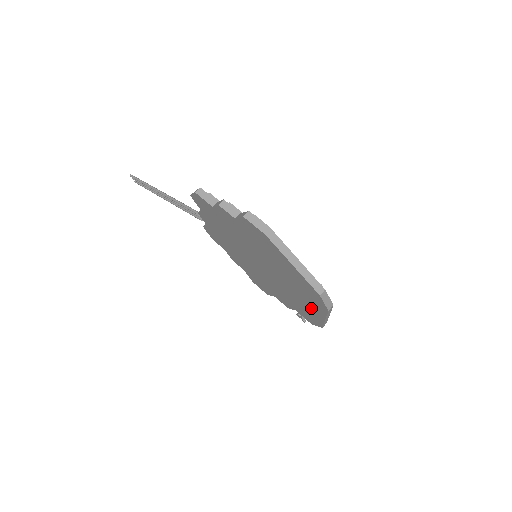
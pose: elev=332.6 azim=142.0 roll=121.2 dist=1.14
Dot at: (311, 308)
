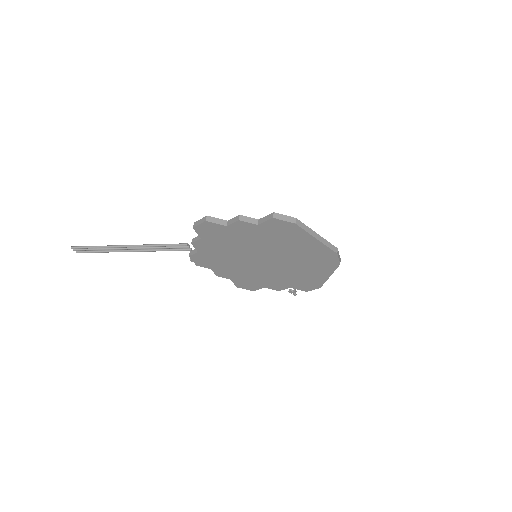
Dot at: (316, 273)
